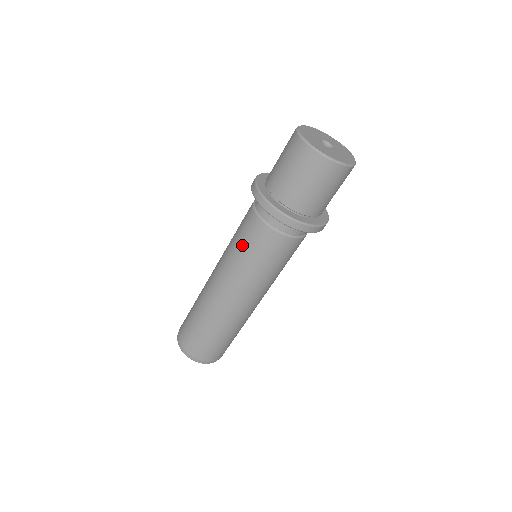
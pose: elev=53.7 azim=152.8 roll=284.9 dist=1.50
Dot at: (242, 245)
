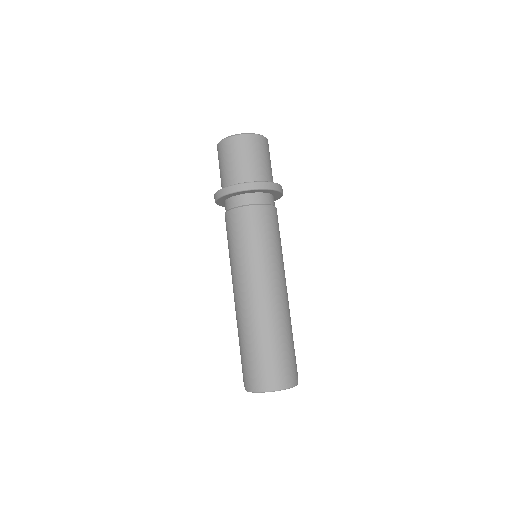
Dot at: (228, 244)
